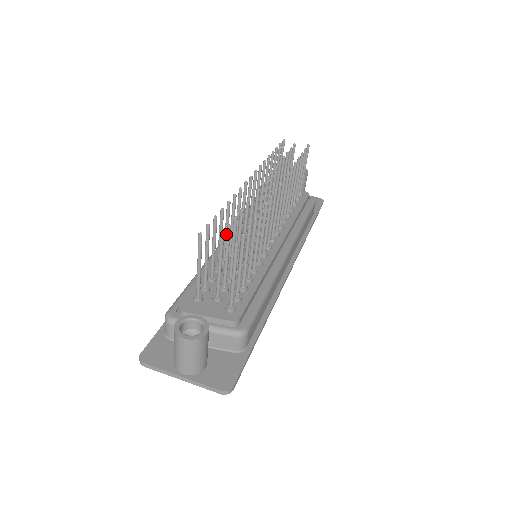
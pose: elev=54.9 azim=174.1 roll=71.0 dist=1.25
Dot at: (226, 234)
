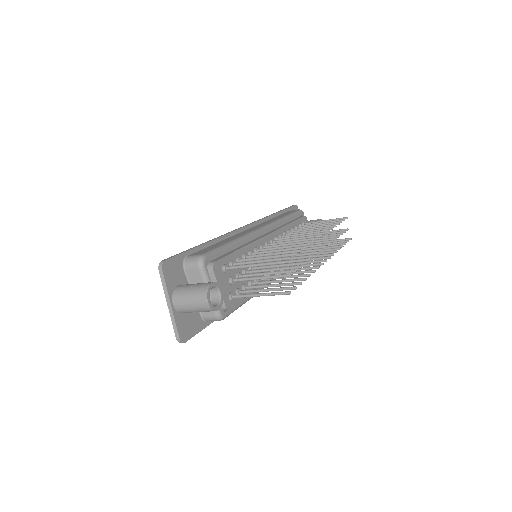
Dot at: (277, 251)
